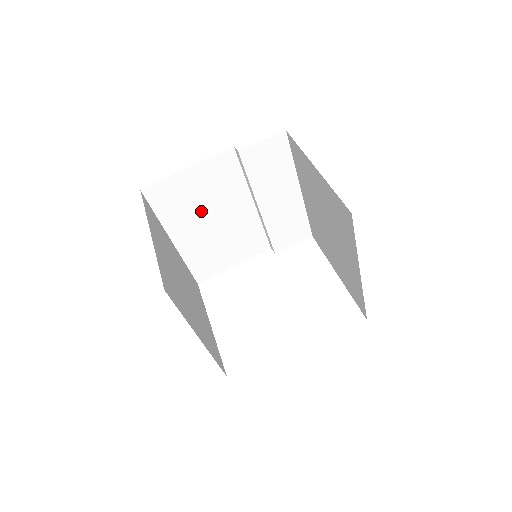
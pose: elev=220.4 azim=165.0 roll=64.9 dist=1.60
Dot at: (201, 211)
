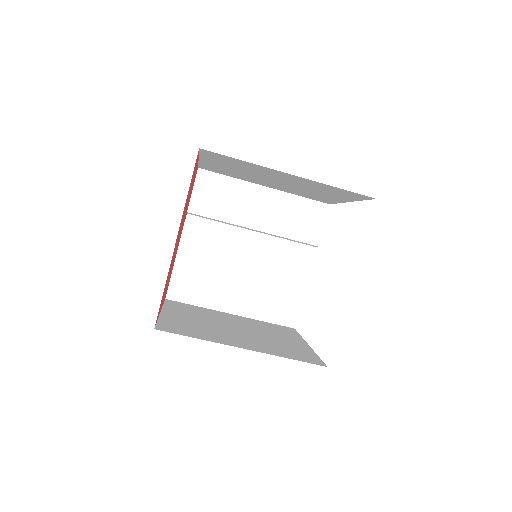
Dot at: (222, 273)
